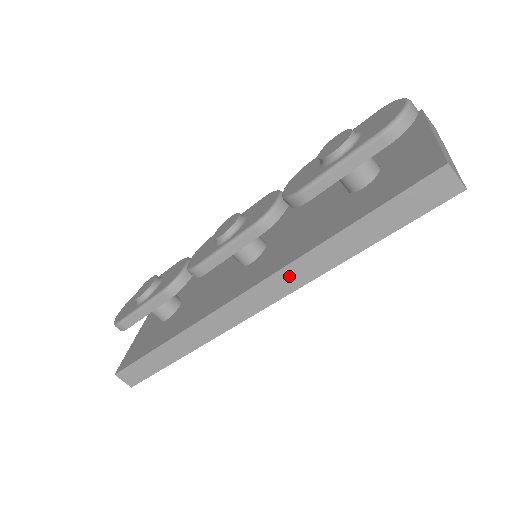
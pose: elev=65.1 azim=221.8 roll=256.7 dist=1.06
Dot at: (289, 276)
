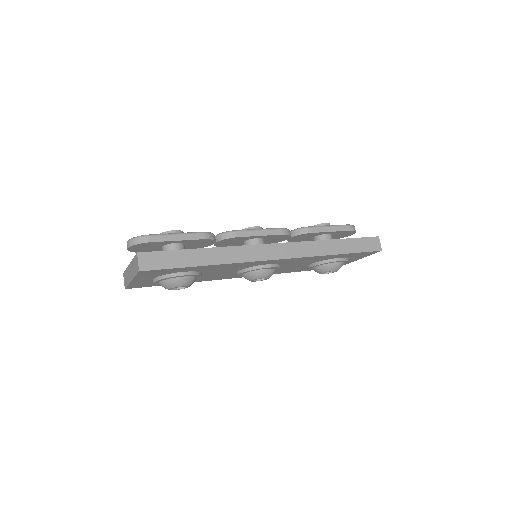
Dot at: (303, 248)
